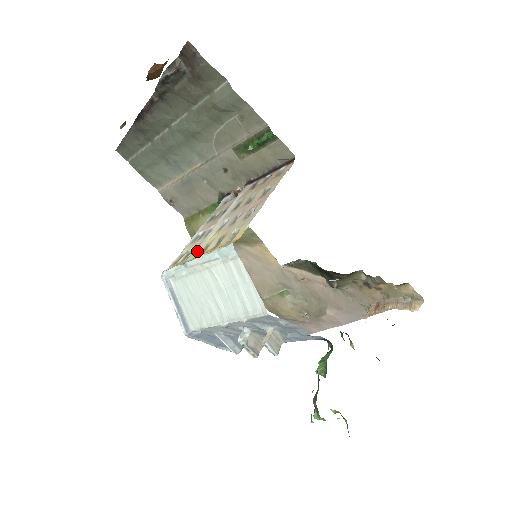
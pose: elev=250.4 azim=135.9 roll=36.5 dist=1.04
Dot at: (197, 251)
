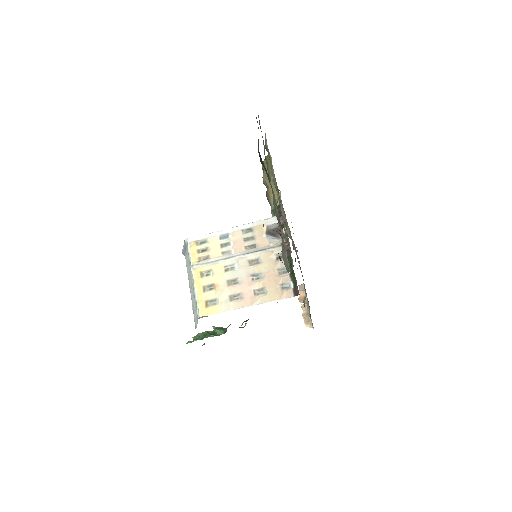
Dot at: (204, 266)
